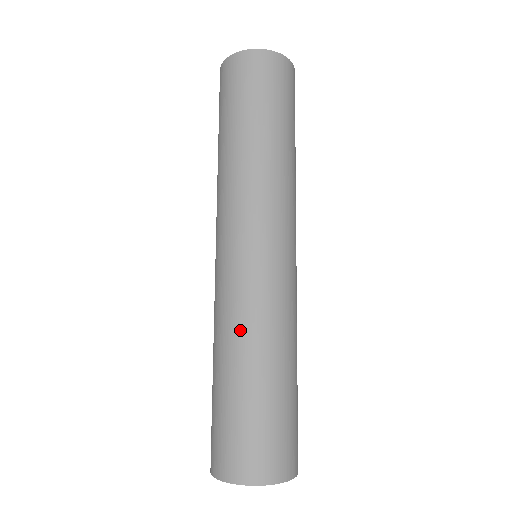
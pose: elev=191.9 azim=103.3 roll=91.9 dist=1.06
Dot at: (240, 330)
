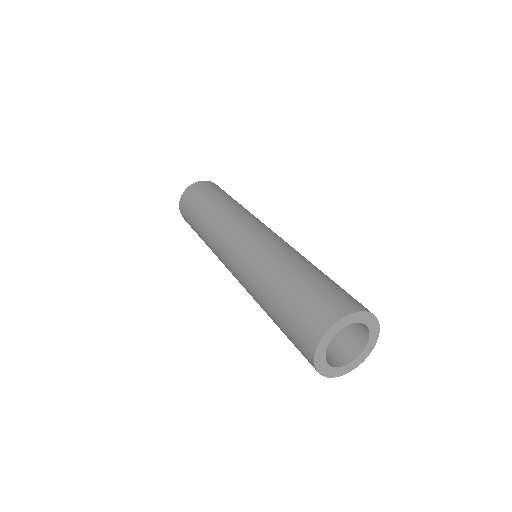
Dot at: (287, 253)
